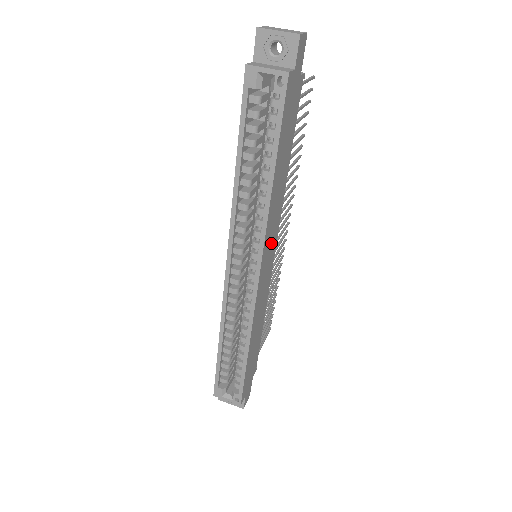
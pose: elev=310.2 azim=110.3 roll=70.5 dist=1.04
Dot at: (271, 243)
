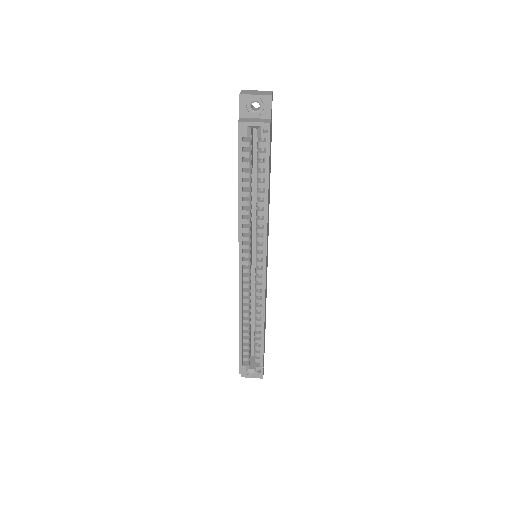
Dot at: (267, 244)
